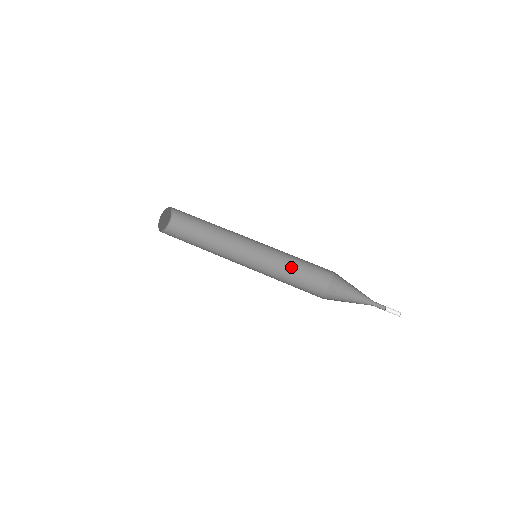
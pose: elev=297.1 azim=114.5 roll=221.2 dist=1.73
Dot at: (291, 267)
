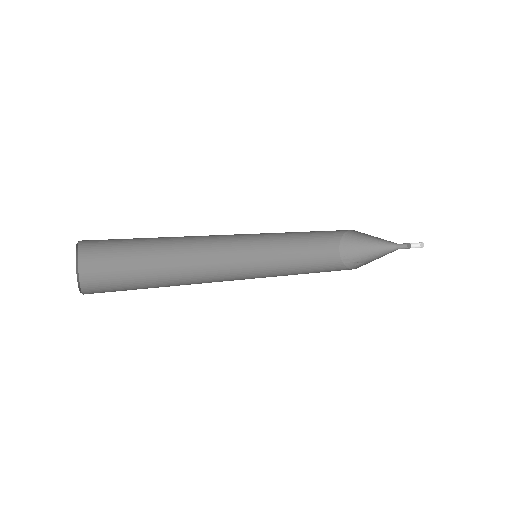
Dot at: (293, 263)
